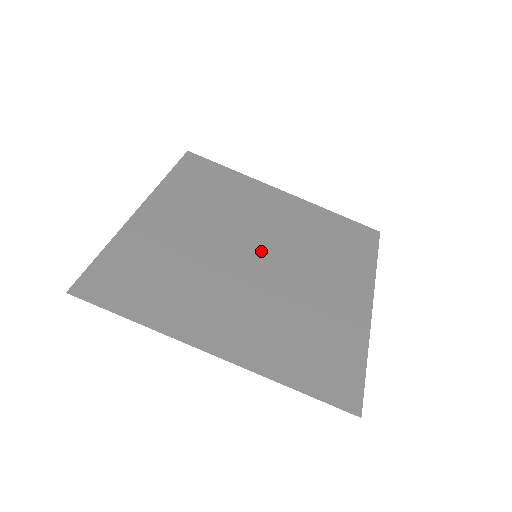
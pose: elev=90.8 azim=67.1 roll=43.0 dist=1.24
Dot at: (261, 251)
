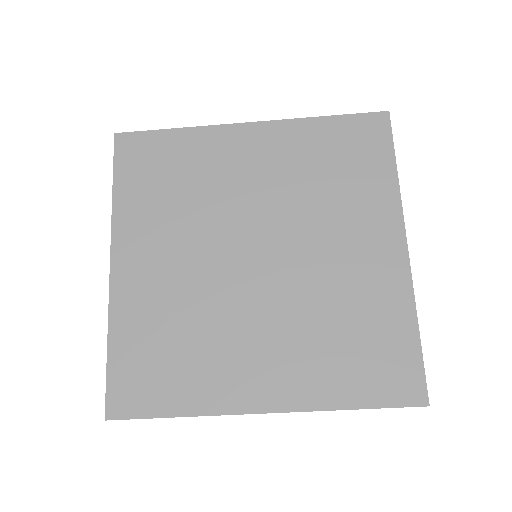
Dot at: (259, 245)
